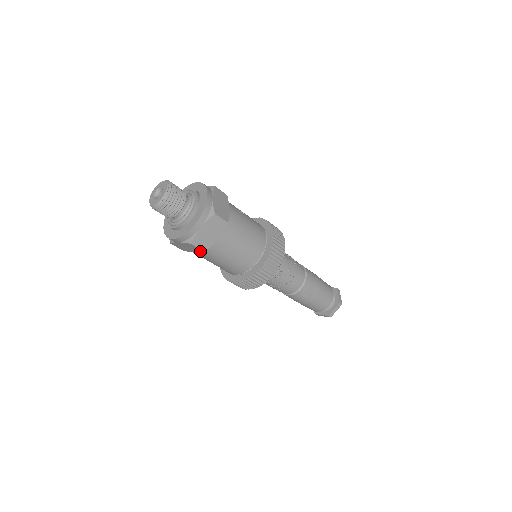
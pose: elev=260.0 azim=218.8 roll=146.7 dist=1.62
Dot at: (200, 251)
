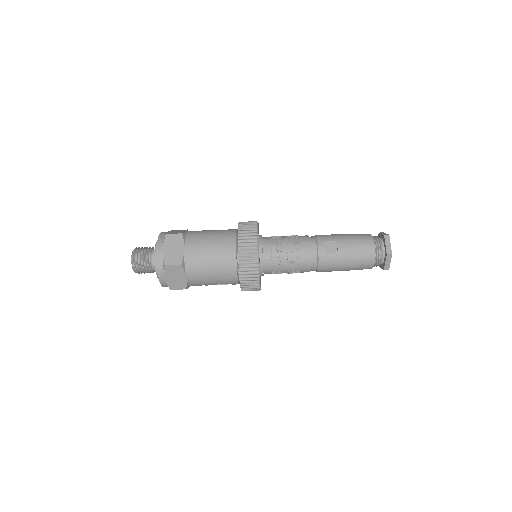
Dot at: (181, 269)
